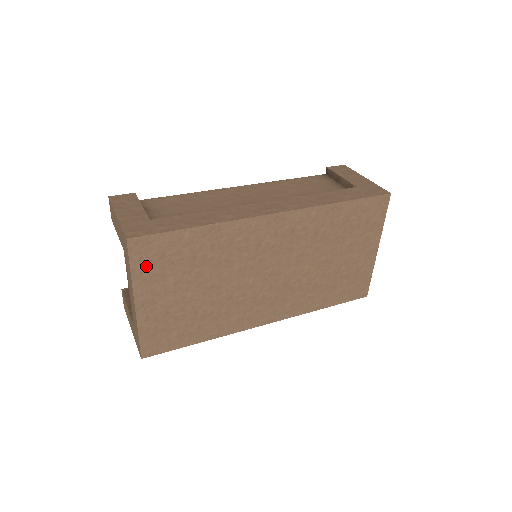
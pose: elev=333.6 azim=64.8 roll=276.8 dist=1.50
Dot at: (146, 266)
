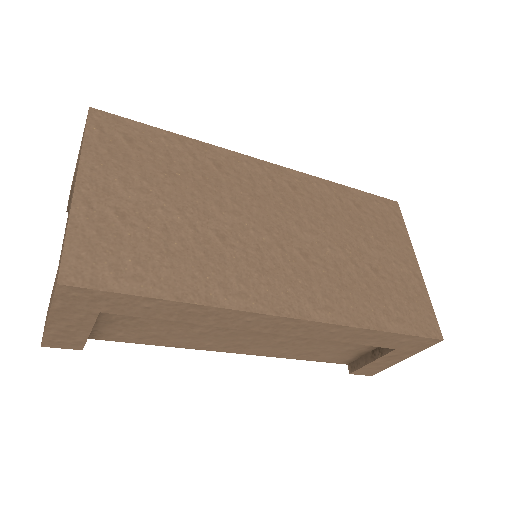
Dot at: (106, 144)
